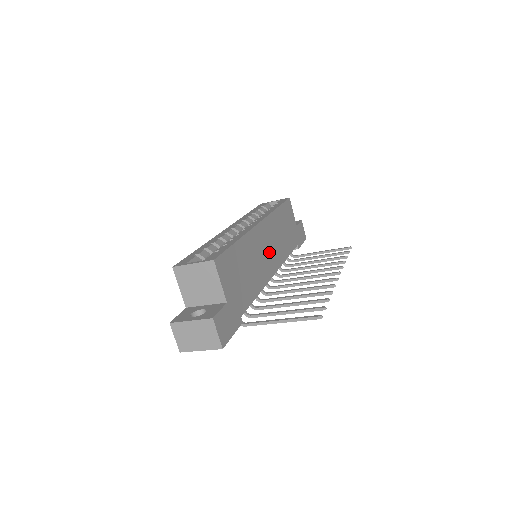
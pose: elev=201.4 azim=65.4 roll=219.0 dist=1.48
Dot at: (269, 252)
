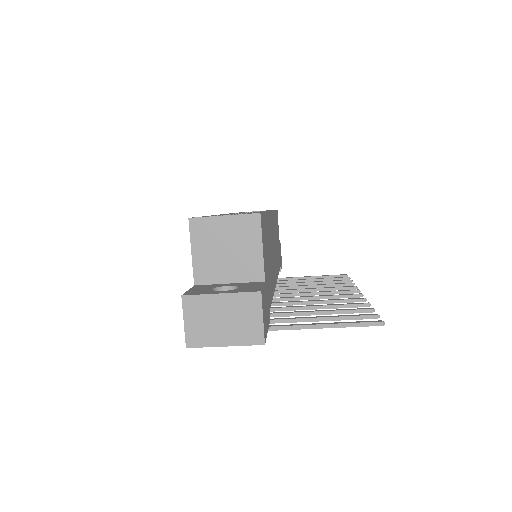
Dot at: (274, 253)
